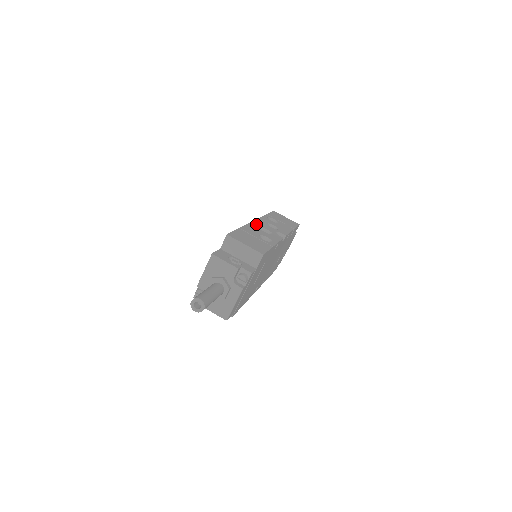
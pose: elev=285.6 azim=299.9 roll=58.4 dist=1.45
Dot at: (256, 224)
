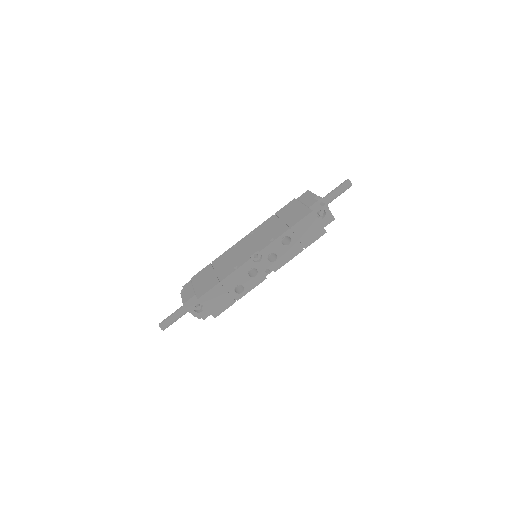
Dot at: (250, 264)
